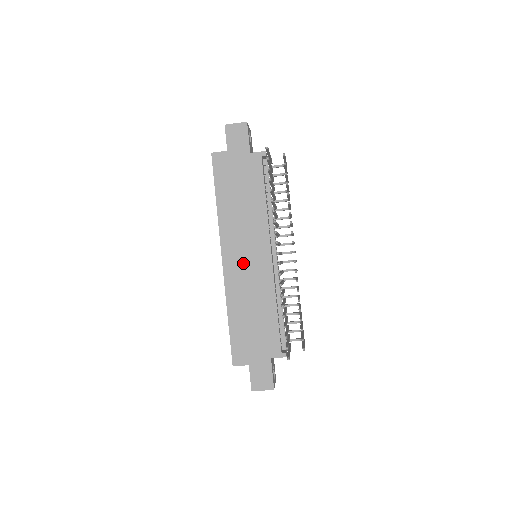
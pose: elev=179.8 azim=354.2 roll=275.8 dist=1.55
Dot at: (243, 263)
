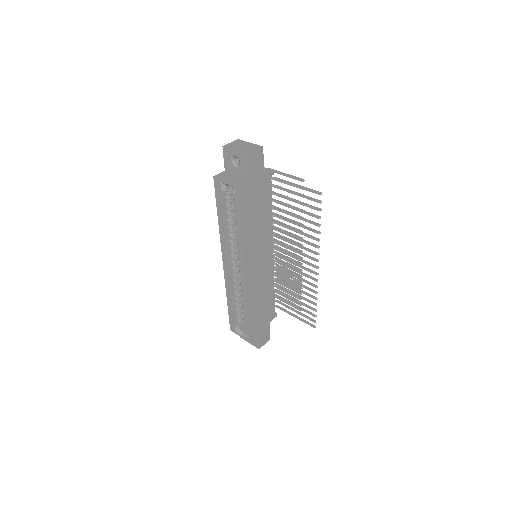
Dot at: (257, 269)
